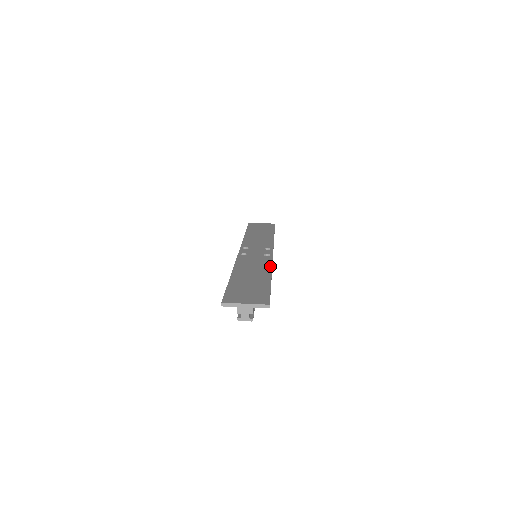
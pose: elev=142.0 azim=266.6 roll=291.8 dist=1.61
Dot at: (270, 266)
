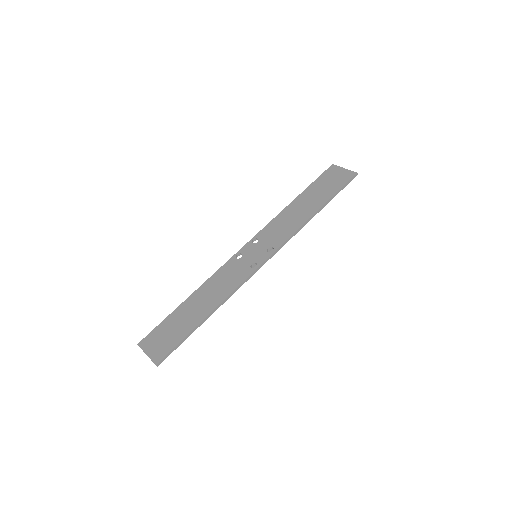
Dot at: (228, 293)
